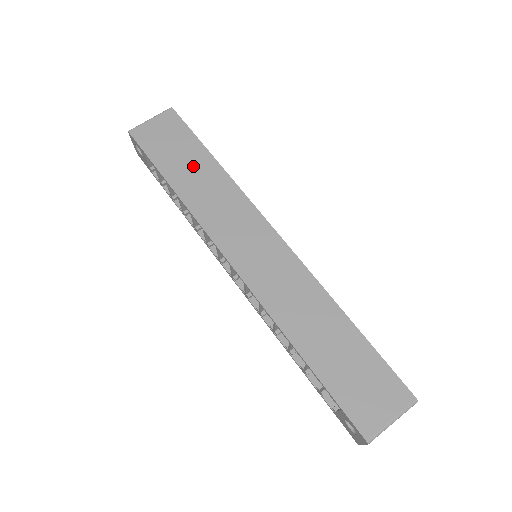
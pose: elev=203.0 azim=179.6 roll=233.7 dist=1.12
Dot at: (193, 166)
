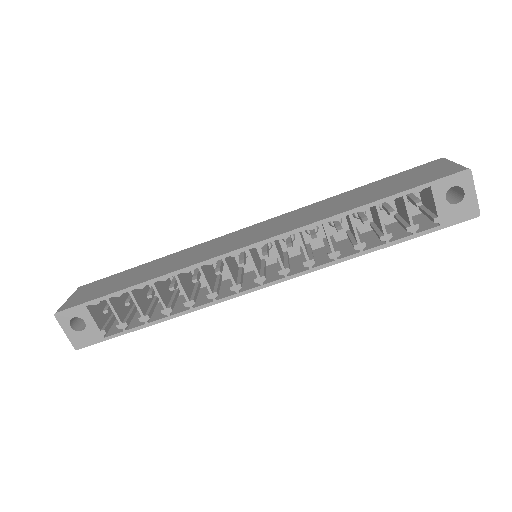
Dot at: (140, 272)
